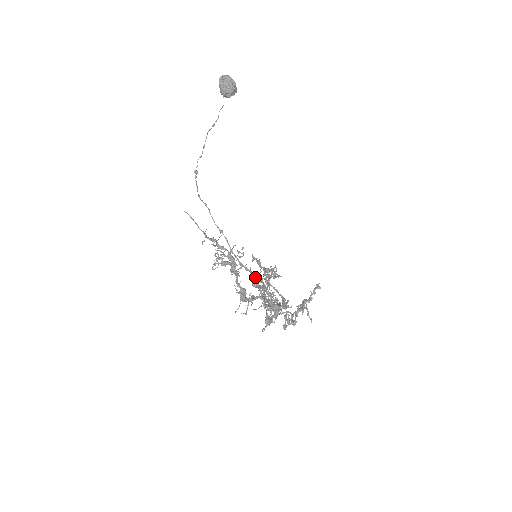
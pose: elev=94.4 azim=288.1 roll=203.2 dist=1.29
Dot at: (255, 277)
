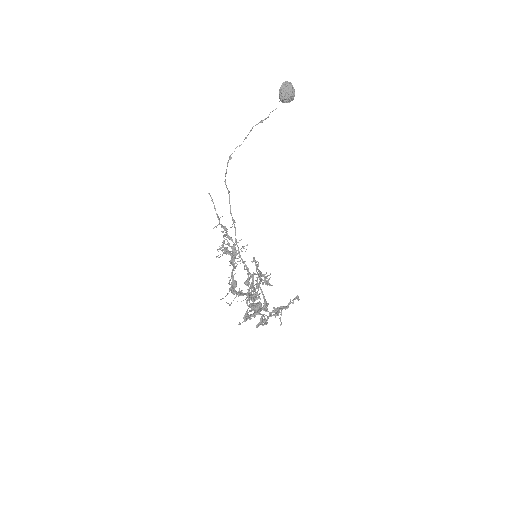
Dot at: (249, 277)
